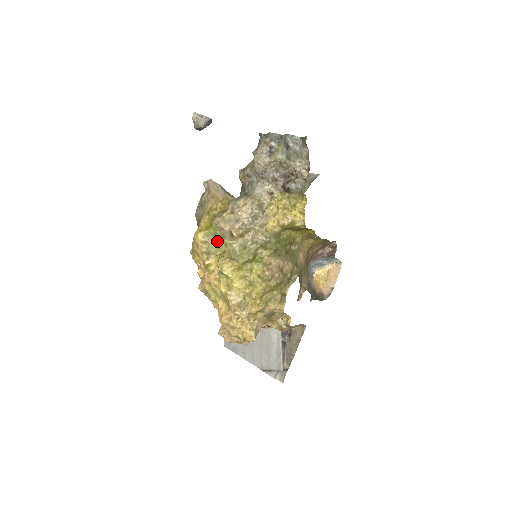
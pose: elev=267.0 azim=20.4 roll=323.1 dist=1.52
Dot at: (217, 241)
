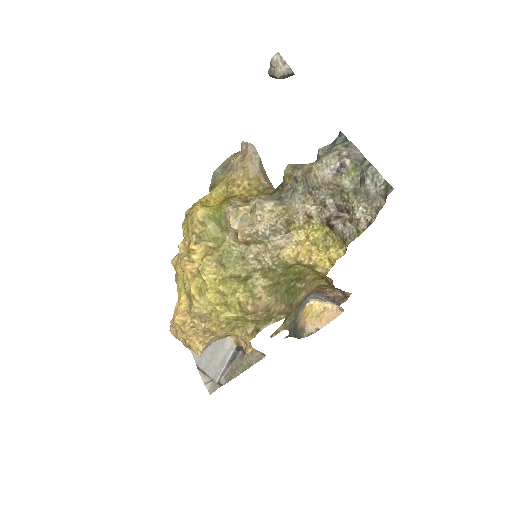
Dot at: (217, 230)
